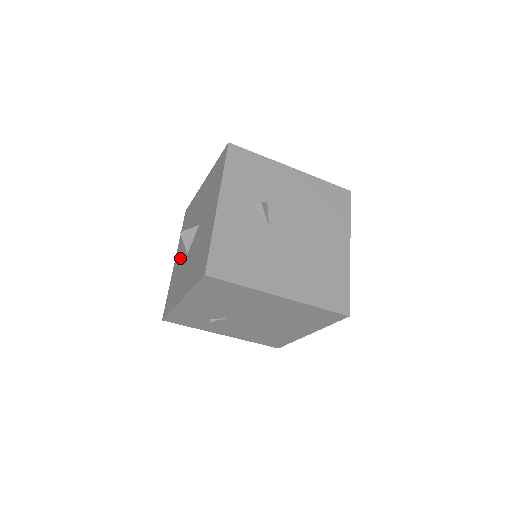
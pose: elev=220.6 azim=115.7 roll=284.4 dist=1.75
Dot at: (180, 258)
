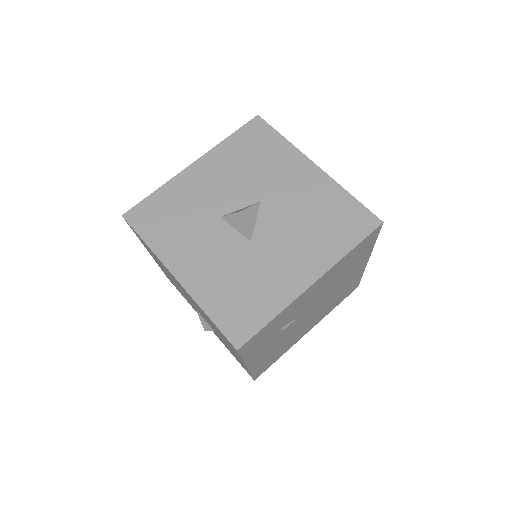
Dot at: (213, 259)
